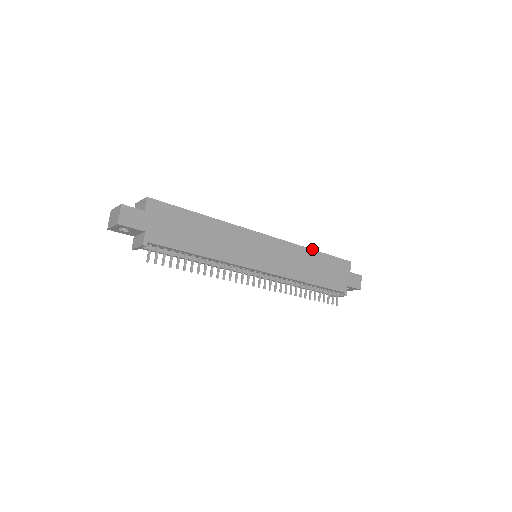
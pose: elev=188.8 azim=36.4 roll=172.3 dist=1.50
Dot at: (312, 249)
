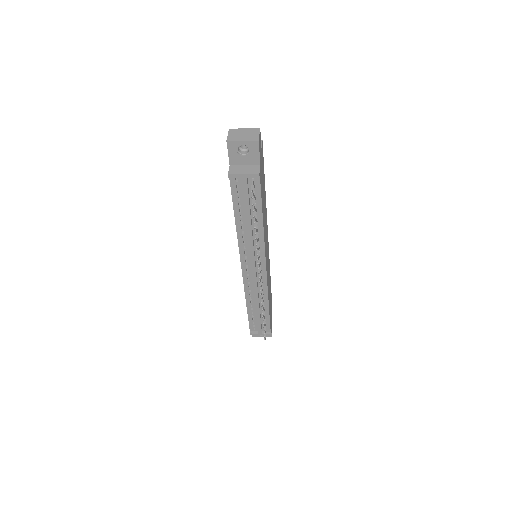
Dot at: (270, 279)
